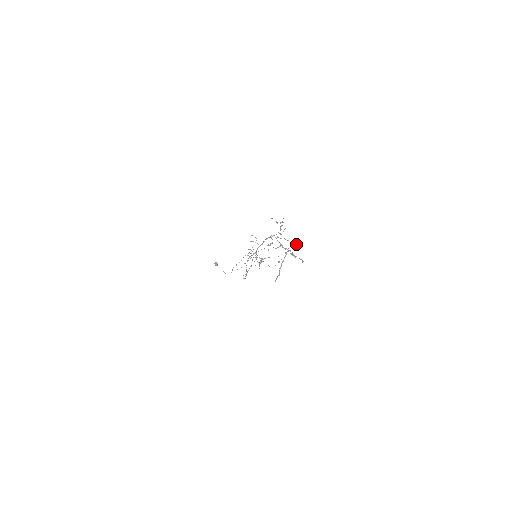
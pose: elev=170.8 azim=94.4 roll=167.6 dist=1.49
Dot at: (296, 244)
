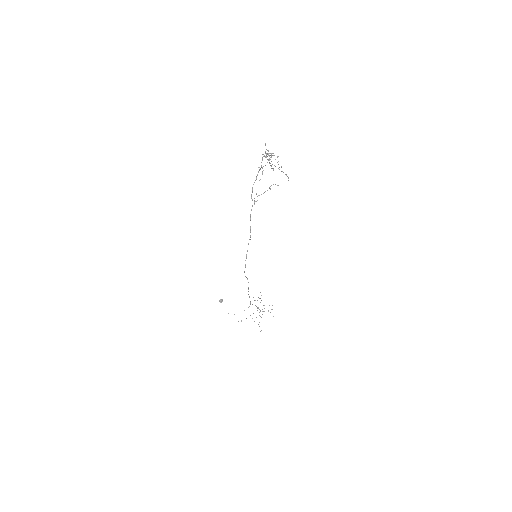
Dot at: occluded
